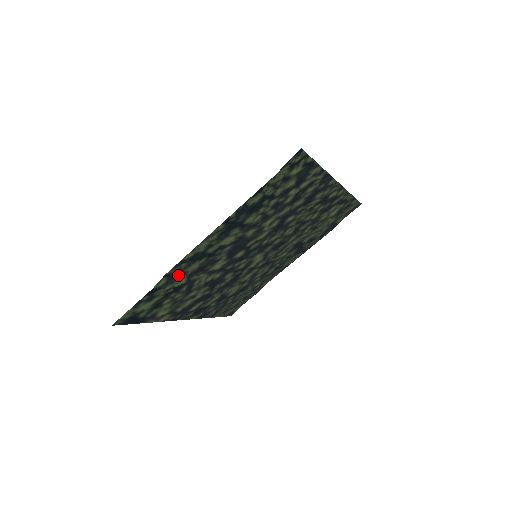
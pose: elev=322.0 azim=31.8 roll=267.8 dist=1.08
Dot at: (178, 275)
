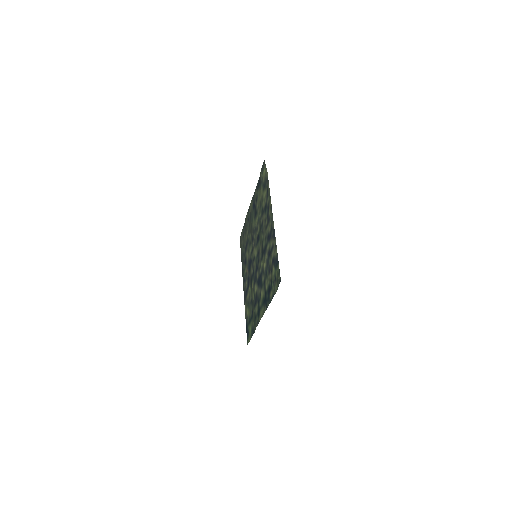
Dot at: (255, 318)
